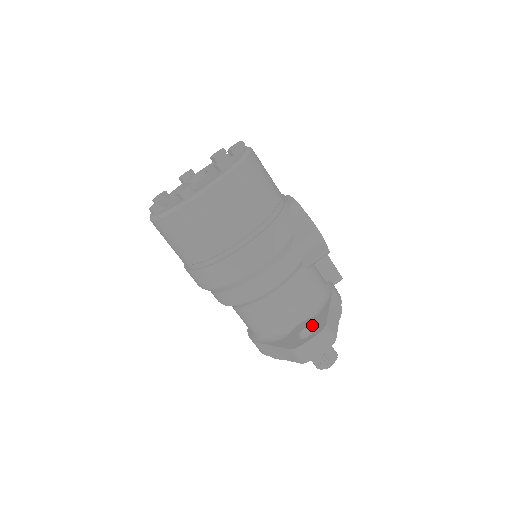
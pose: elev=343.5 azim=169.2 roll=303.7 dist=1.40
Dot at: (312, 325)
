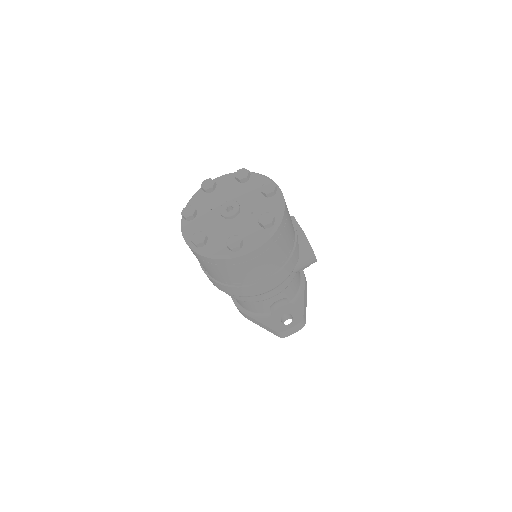
Dot at: (292, 313)
